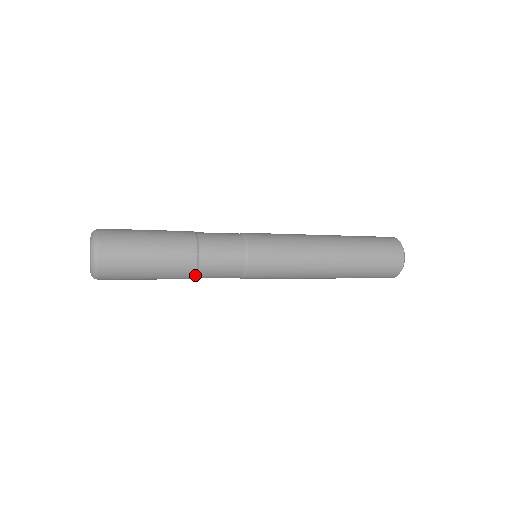
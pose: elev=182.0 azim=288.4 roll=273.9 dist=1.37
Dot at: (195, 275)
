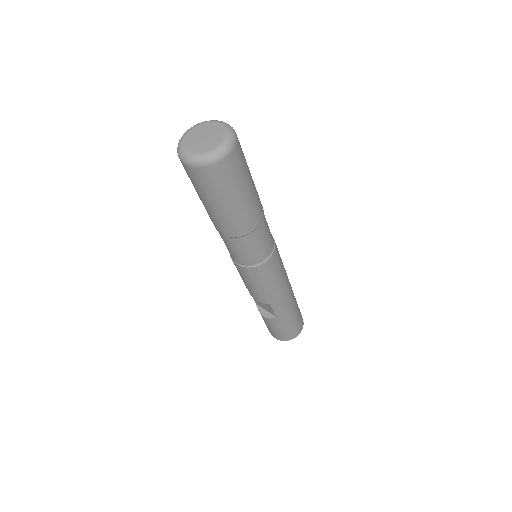
Dot at: (263, 217)
